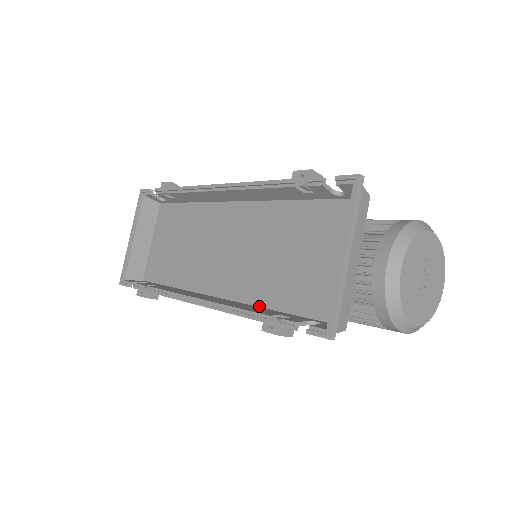
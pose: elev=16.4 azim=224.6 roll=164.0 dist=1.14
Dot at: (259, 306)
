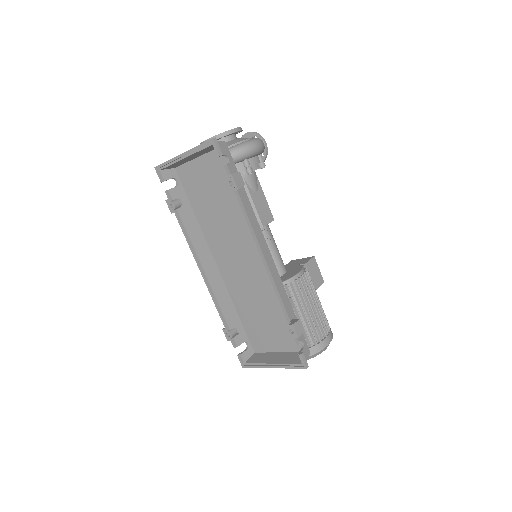
Dot at: (232, 301)
